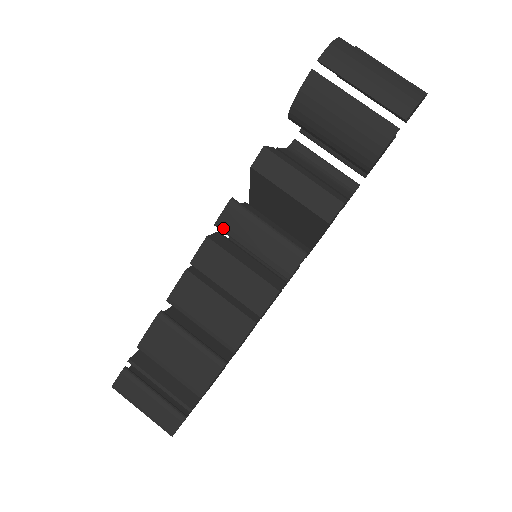
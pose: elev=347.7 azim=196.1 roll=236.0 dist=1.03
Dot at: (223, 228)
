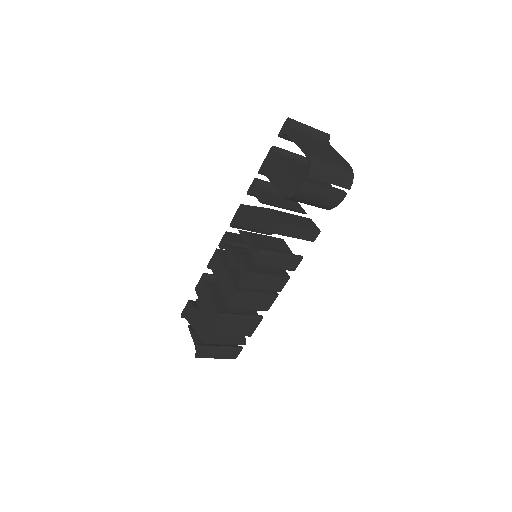
Dot at: (258, 265)
